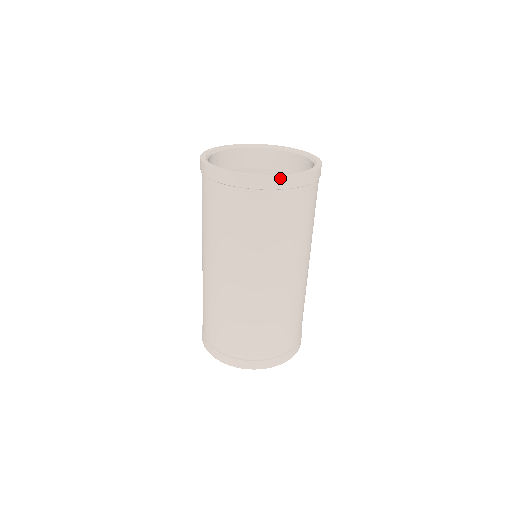
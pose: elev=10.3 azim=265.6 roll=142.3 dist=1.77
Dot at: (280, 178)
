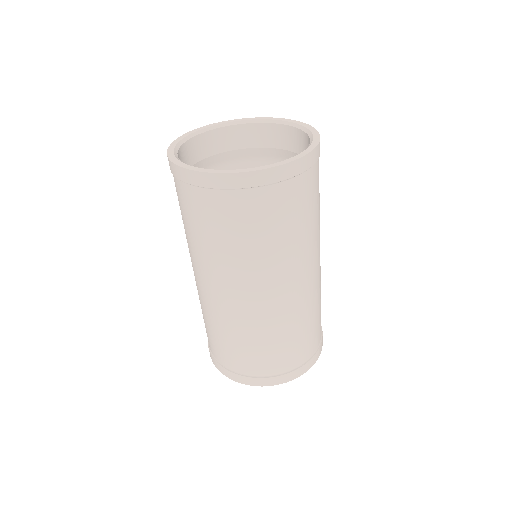
Dot at: (257, 172)
